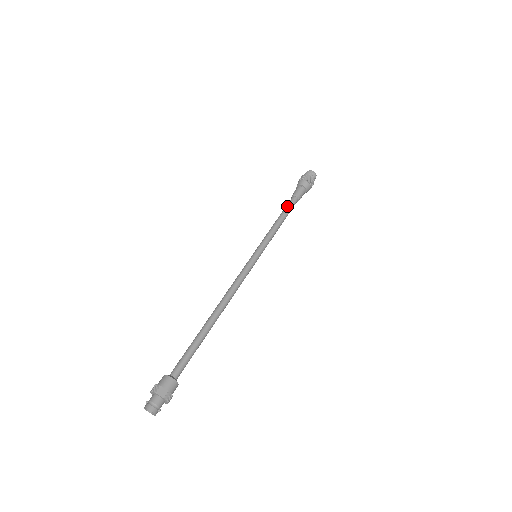
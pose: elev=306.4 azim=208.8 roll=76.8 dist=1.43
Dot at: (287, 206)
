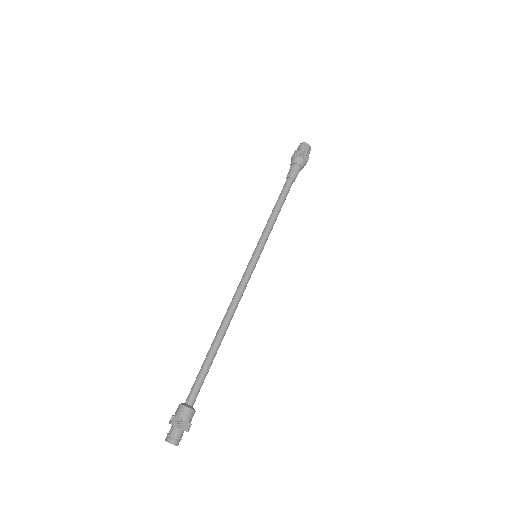
Dot at: (285, 192)
